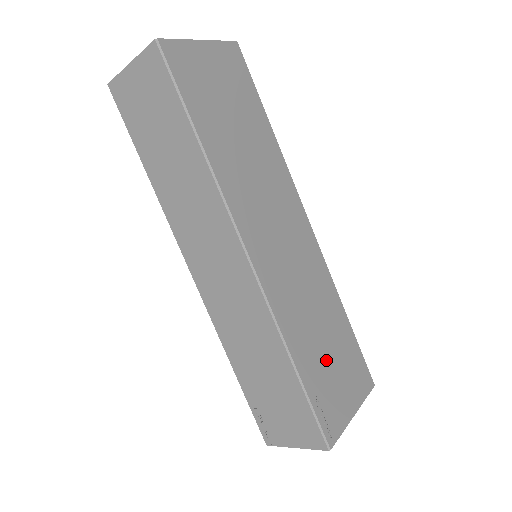
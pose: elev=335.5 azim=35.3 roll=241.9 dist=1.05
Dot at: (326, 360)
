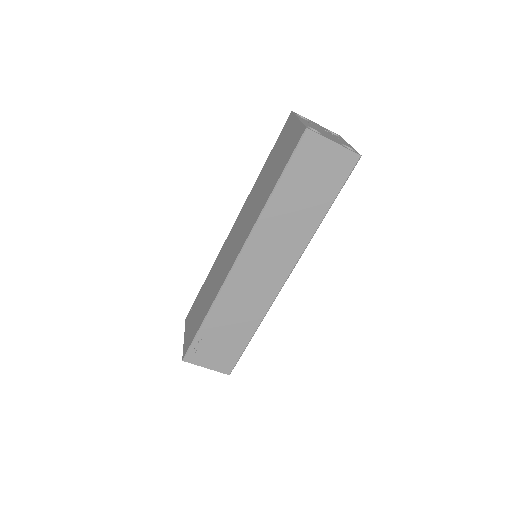
Dot at: occluded
